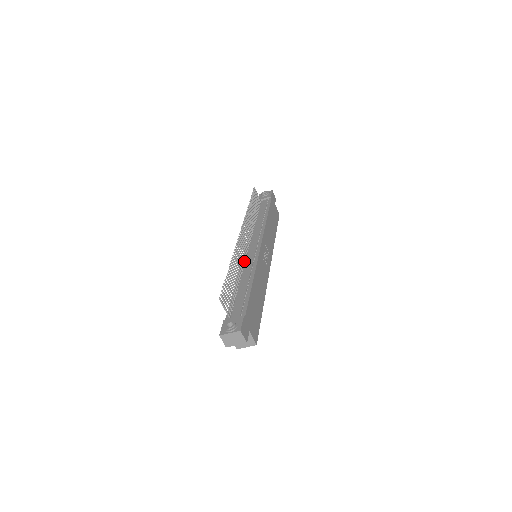
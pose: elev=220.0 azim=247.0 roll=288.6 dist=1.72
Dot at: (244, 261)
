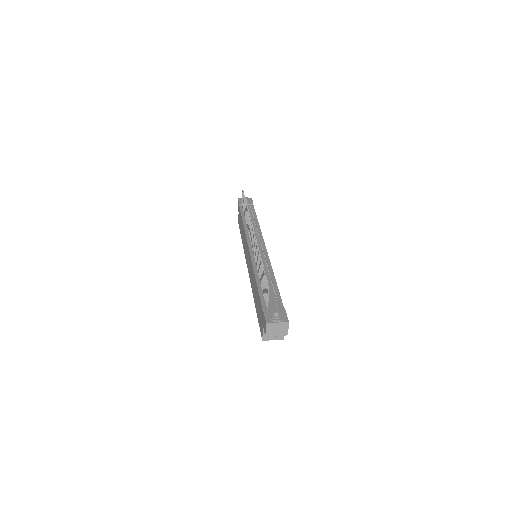
Dot at: occluded
